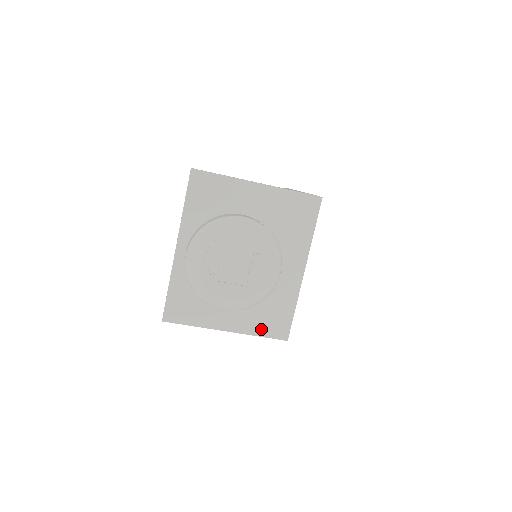
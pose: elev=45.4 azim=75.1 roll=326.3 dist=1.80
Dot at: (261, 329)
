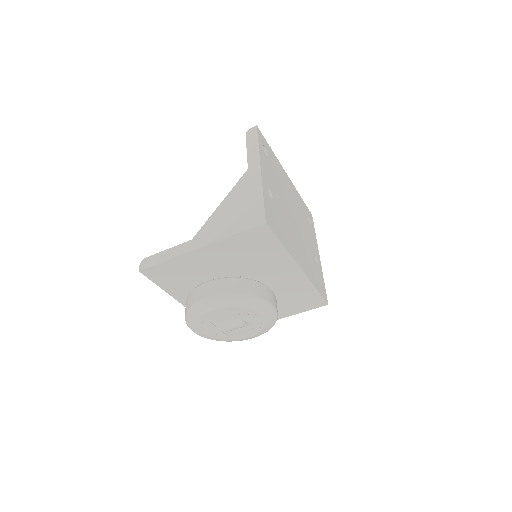
Dot at: (299, 309)
